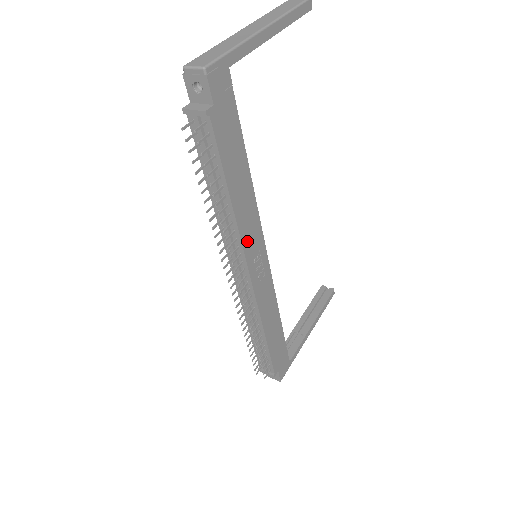
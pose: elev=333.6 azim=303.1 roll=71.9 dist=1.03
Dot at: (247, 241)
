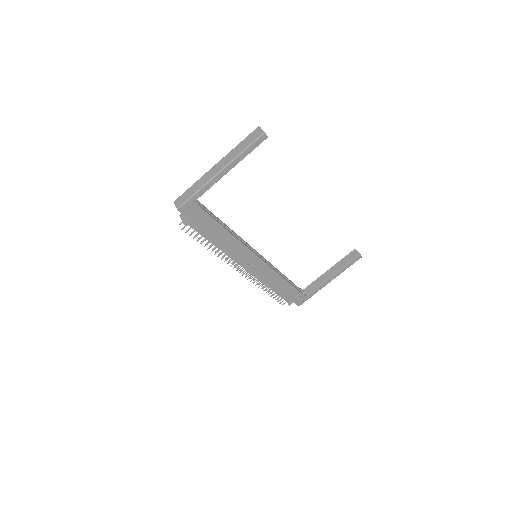
Dot at: (237, 257)
